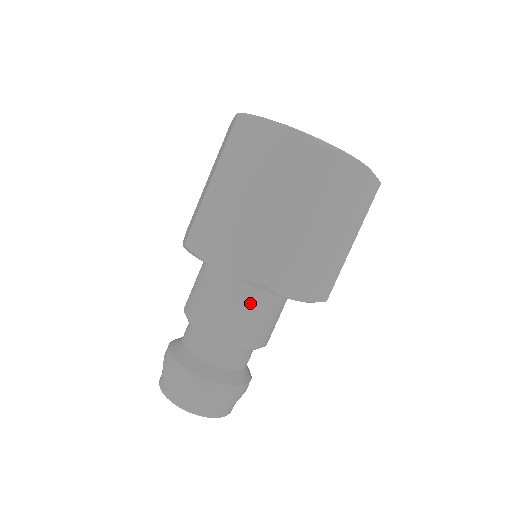
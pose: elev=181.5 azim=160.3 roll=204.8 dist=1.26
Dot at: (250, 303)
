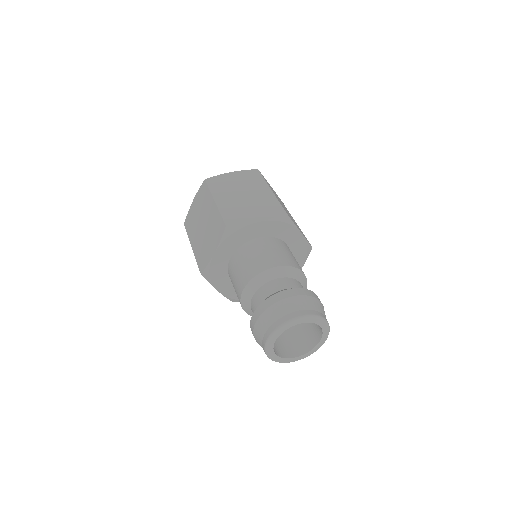
Dot at: (282, 247)
